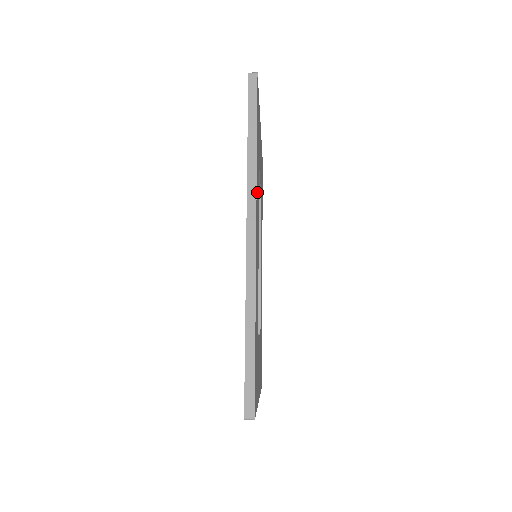
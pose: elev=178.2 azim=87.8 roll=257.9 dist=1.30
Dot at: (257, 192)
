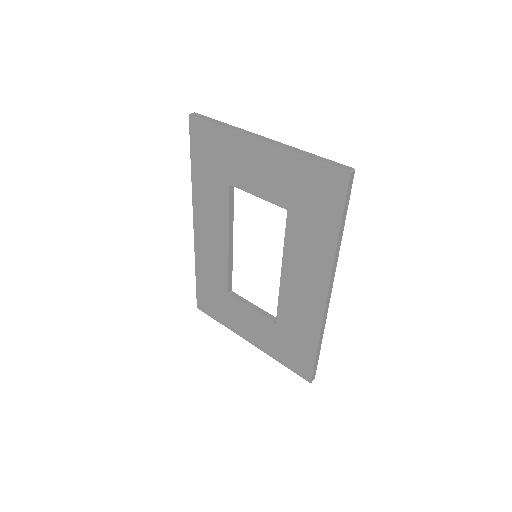
Dot at: occluded
